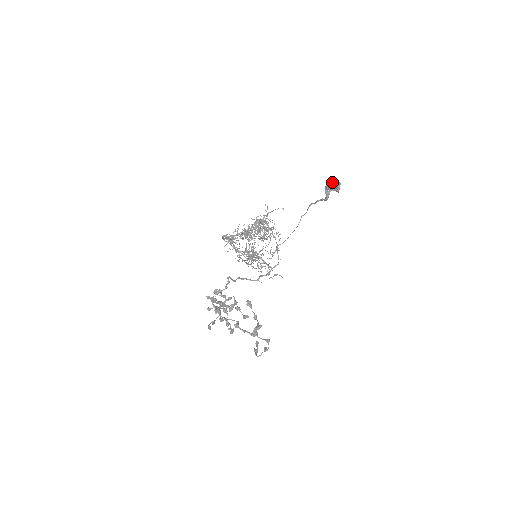
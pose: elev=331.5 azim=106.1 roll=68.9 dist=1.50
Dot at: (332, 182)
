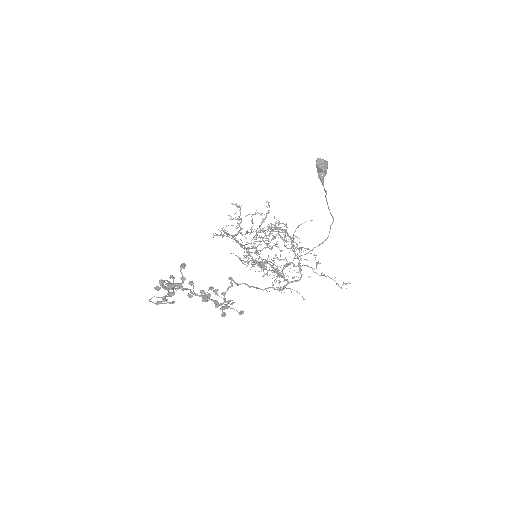
Dot at: (316, 161)
